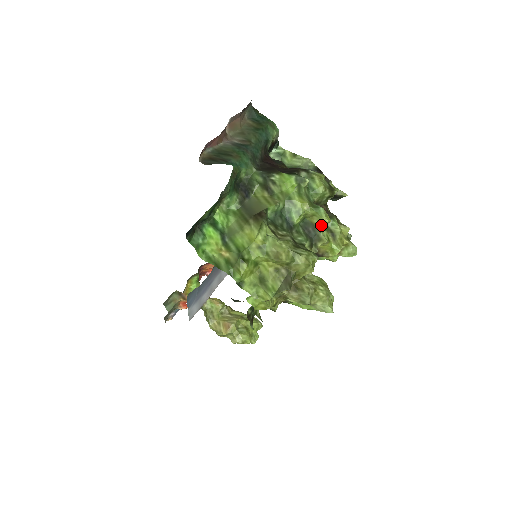
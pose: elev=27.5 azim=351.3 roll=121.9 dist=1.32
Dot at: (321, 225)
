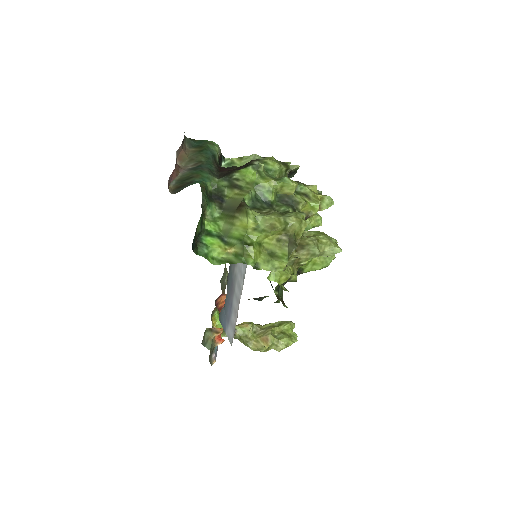
Dot at: (292, 191)
